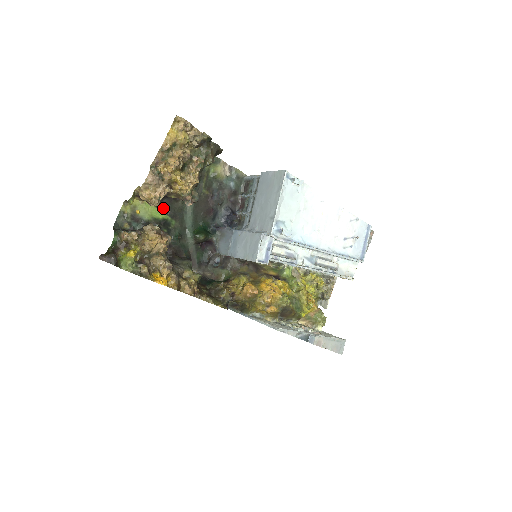
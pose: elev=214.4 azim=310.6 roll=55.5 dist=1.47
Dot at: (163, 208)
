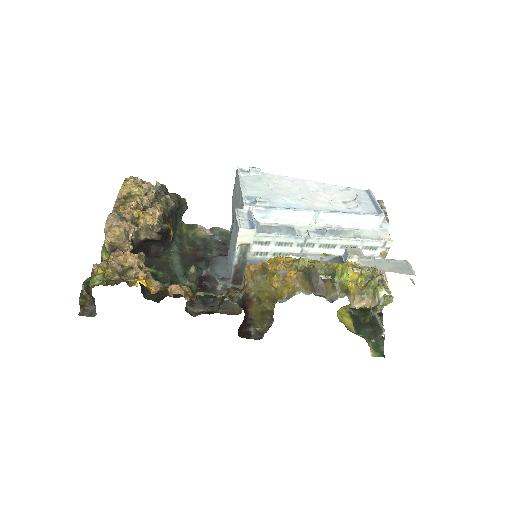
Dot at: (145, 265)
